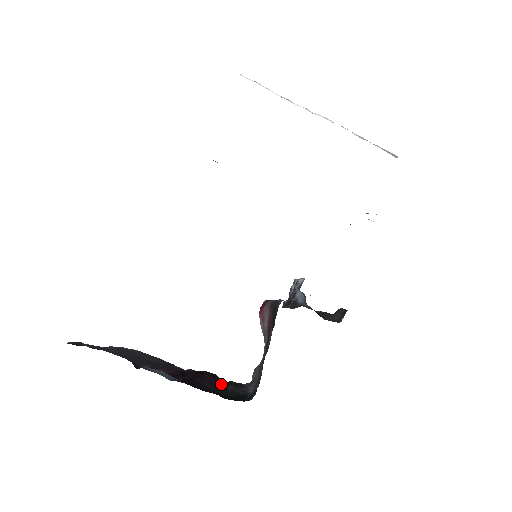
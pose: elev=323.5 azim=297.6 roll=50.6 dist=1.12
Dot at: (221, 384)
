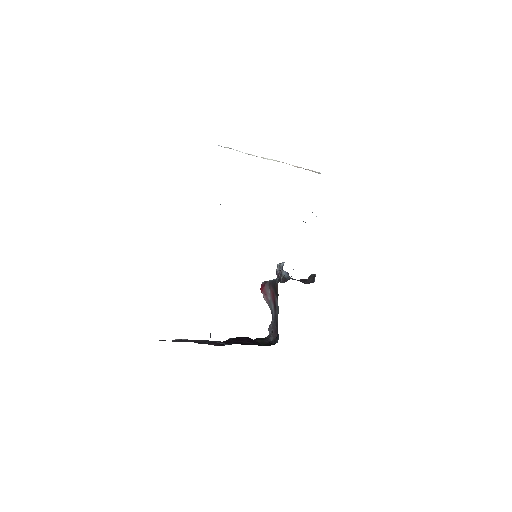
Dot at: (254, 341)
